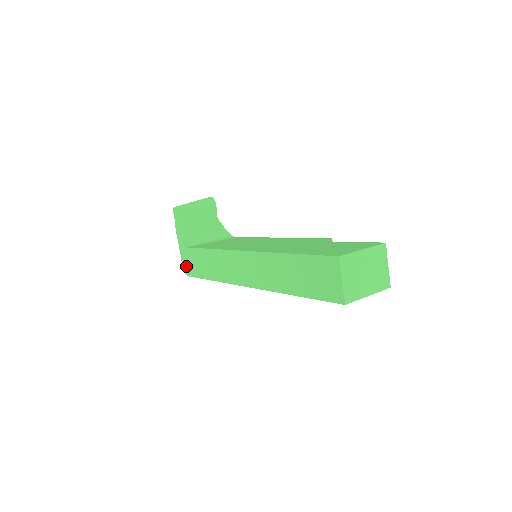
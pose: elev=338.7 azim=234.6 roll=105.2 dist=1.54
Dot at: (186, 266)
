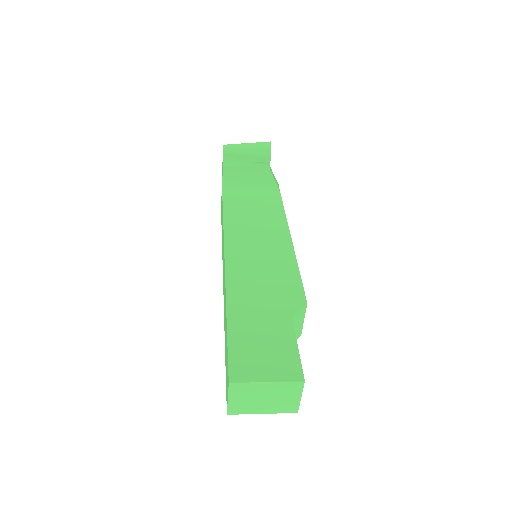
Dot at: (221, 206)
